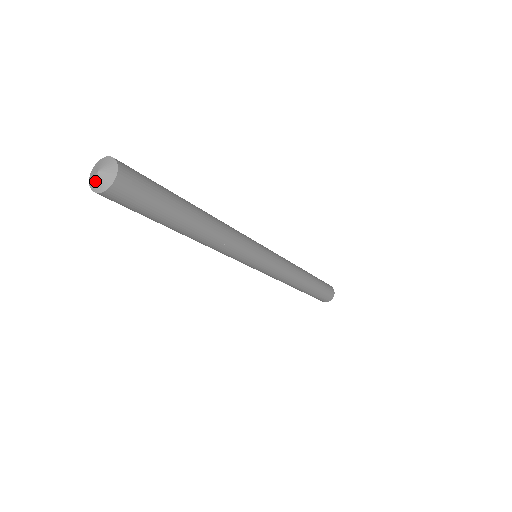
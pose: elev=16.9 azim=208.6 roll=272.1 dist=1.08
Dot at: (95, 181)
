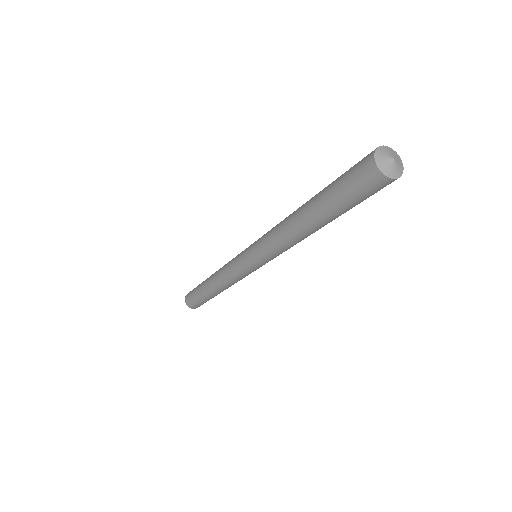
Dot at: (385, 159)
